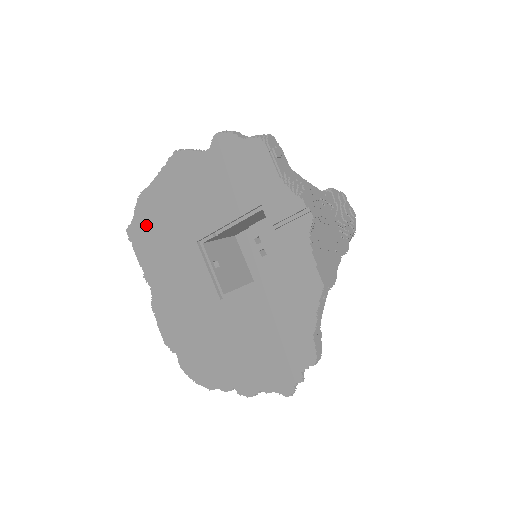
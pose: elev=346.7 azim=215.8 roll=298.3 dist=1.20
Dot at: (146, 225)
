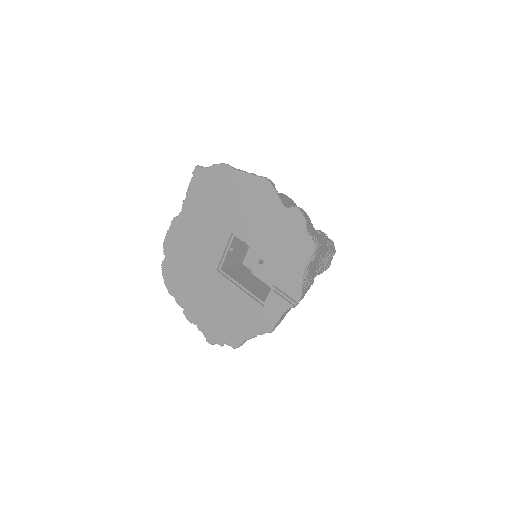
Dot at: (211, 183)
